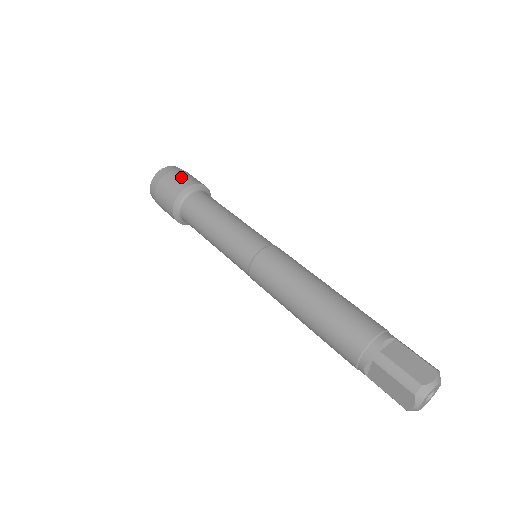
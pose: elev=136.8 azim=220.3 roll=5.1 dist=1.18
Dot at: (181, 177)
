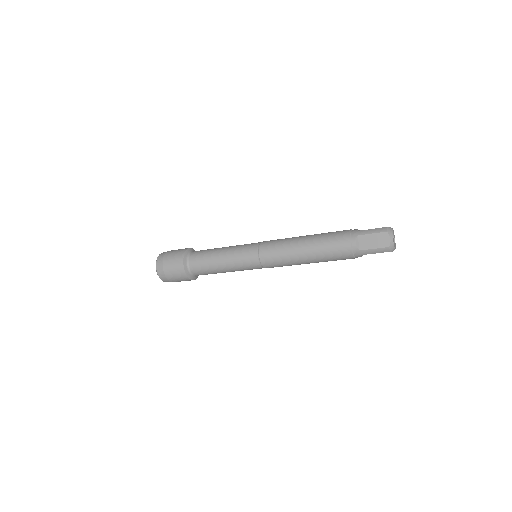
Dot at: (179, 249)
